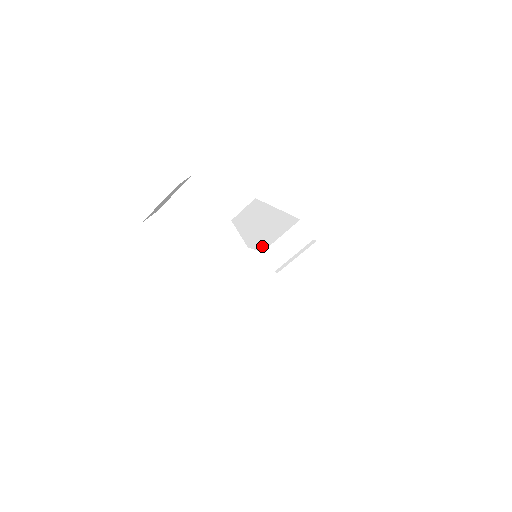
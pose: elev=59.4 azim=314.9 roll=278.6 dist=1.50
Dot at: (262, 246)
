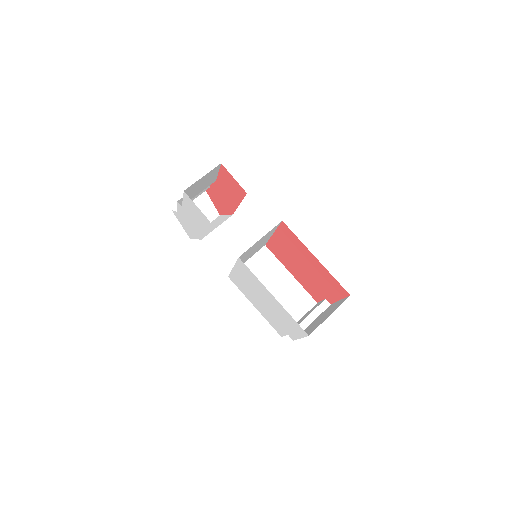
Dot at: occluded
